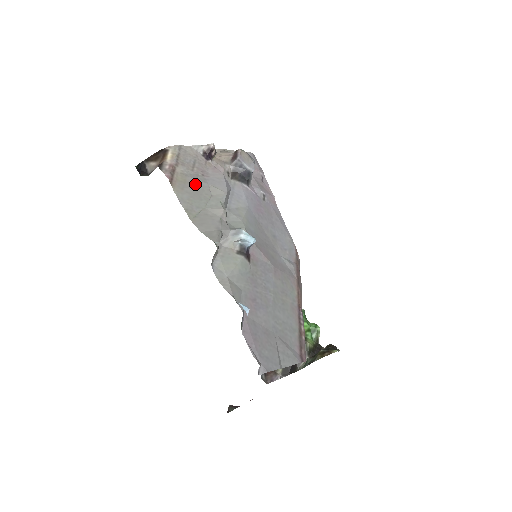
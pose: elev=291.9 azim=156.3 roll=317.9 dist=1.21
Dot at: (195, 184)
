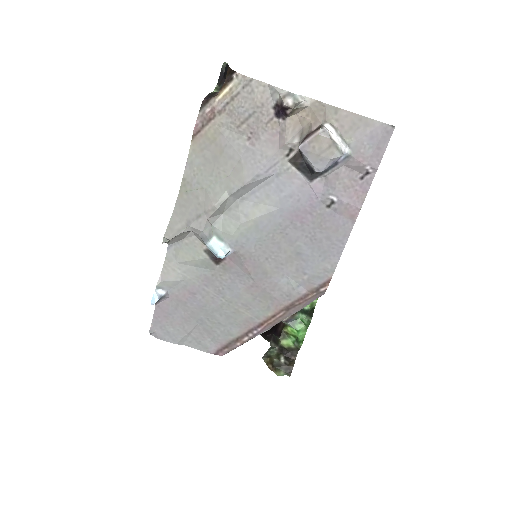
Dot at: (223, 150)
